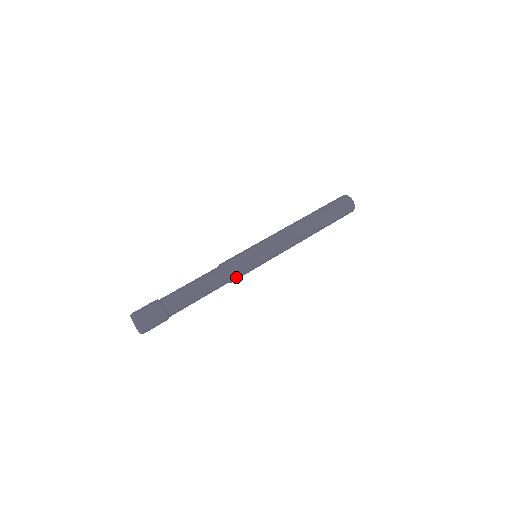
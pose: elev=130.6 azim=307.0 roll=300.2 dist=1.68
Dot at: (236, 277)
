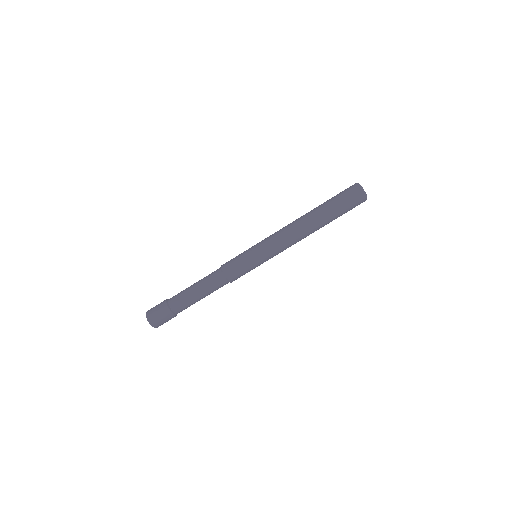
Dot at: occluded
